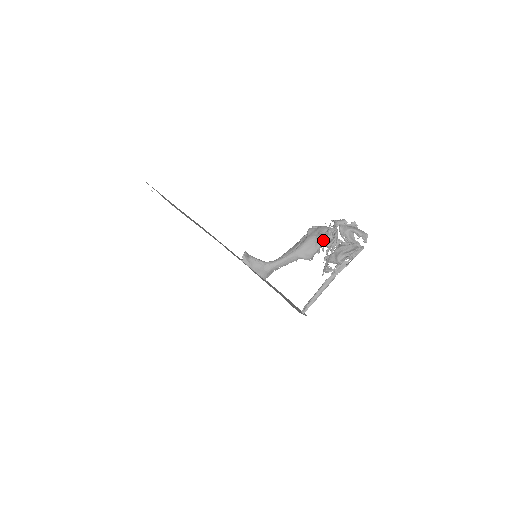
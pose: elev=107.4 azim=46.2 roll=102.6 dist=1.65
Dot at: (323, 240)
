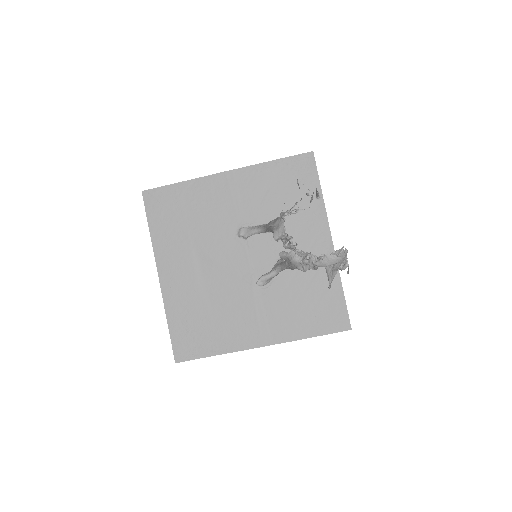
Dot at: occluded
